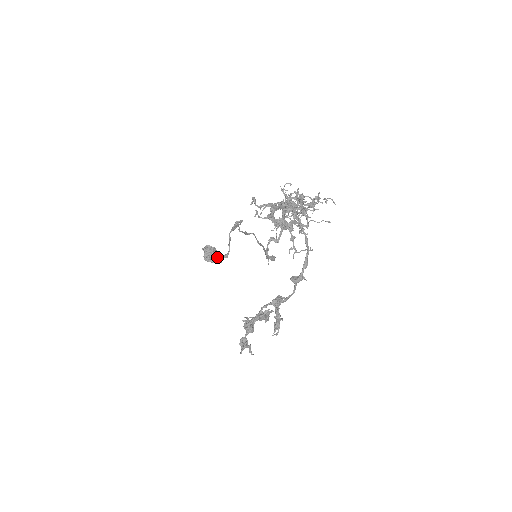
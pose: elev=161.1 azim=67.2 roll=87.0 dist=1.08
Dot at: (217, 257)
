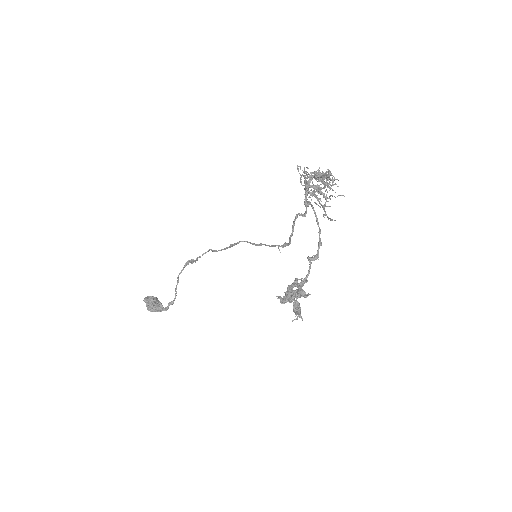
Dot at: (161, 306)
